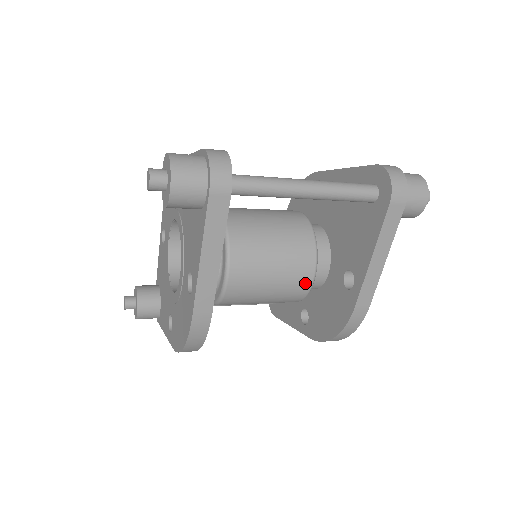
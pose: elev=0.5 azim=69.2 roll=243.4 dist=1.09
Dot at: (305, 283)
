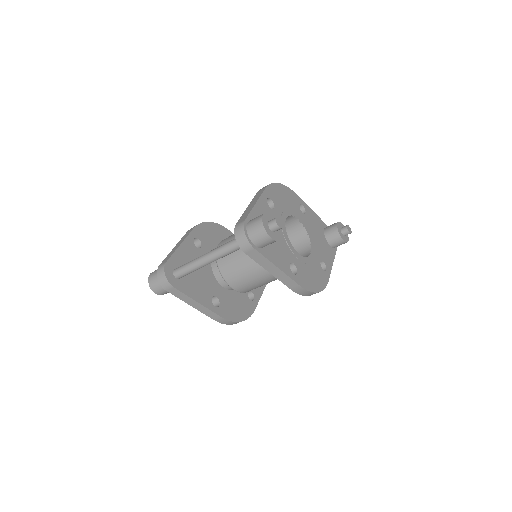
Dot at: occluded
